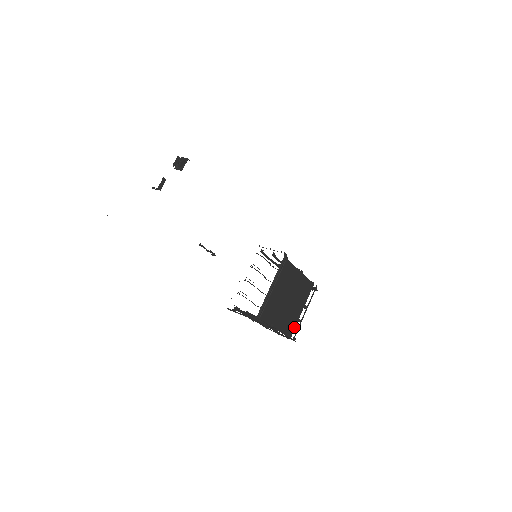
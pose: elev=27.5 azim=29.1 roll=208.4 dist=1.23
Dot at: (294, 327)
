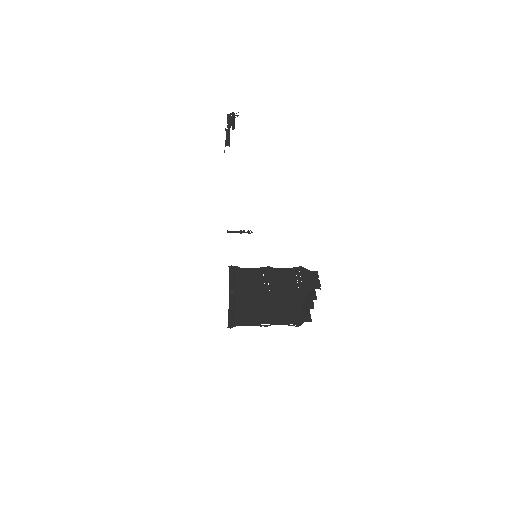
Dot at: (295, 319)
